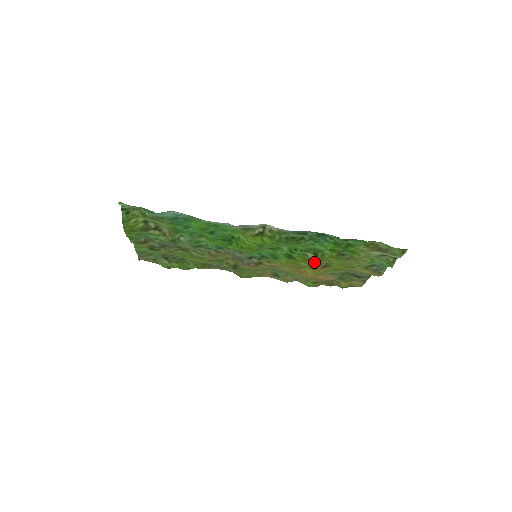
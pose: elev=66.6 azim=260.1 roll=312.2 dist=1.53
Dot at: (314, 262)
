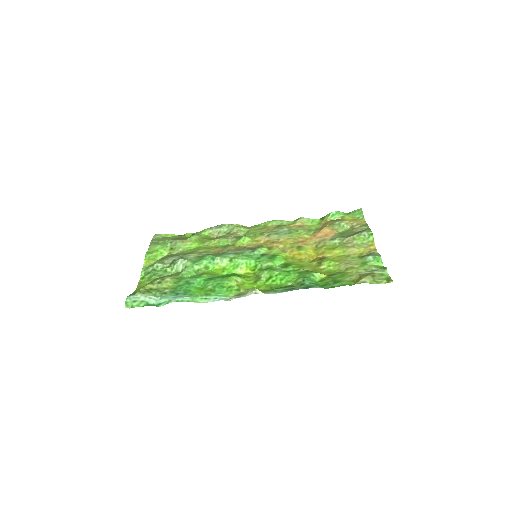
Dot at: (309, 267)
